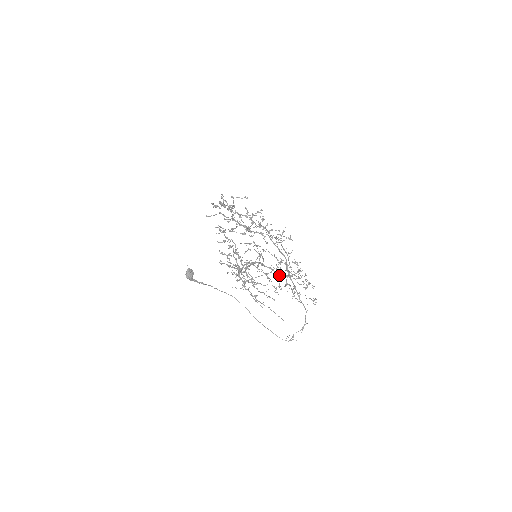
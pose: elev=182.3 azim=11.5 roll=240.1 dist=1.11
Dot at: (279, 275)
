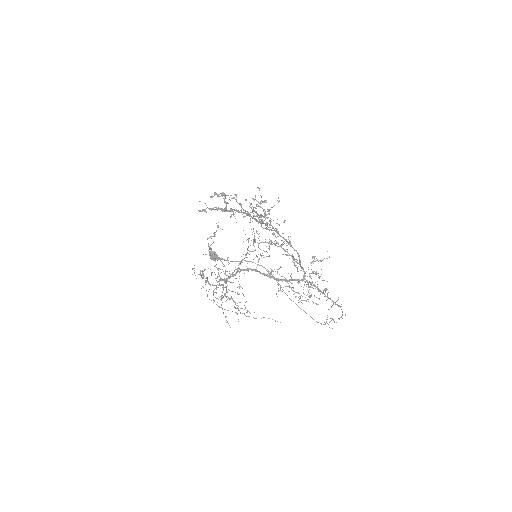
Dot at: (278, 281)
